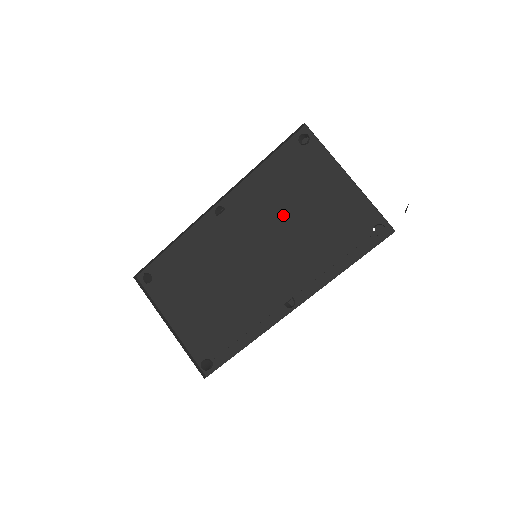
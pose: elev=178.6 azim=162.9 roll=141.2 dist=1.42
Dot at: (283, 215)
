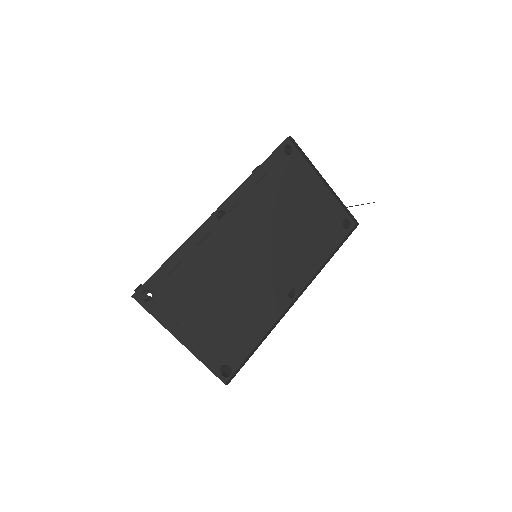
Dot at: (278, 216)
